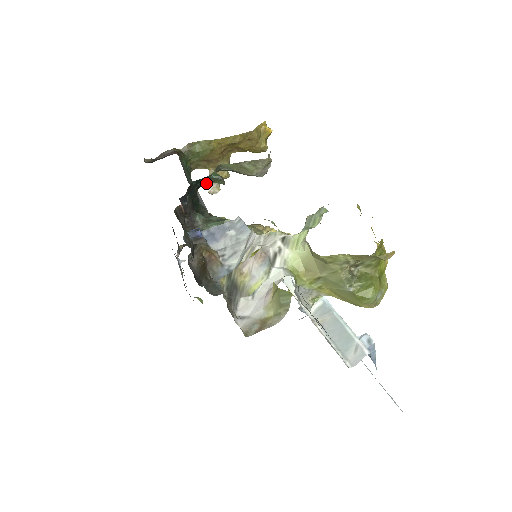
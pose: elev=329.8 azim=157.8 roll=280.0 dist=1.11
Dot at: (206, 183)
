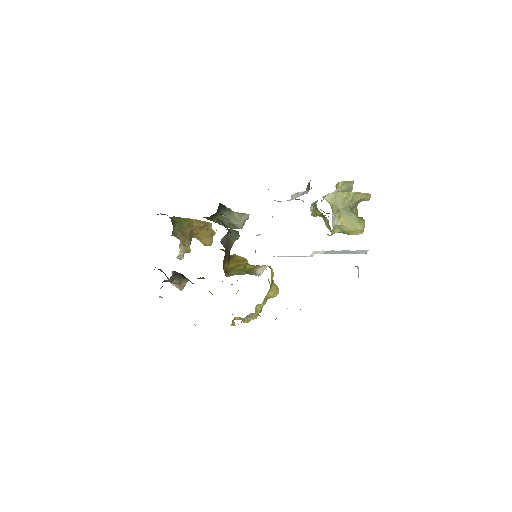
Dot at: (222, 211)
